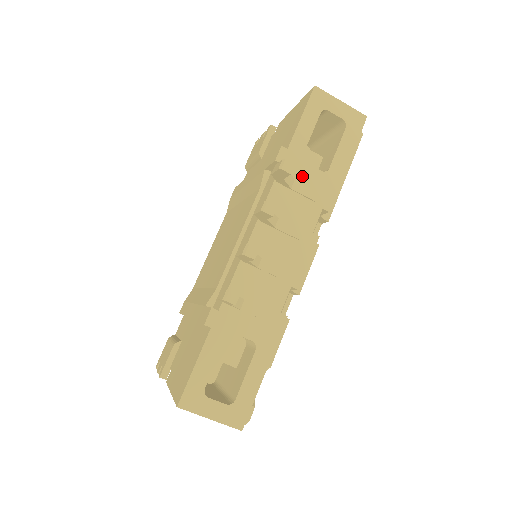
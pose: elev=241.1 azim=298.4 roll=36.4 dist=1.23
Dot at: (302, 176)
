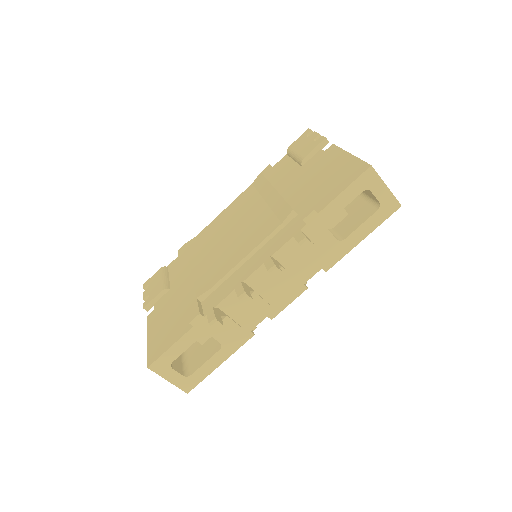
Dot at: (319, 239)
